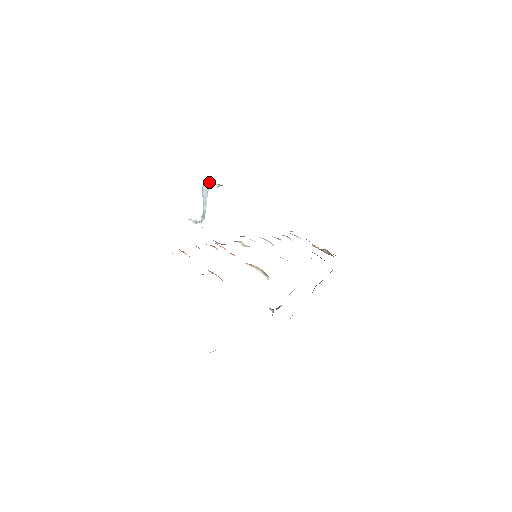
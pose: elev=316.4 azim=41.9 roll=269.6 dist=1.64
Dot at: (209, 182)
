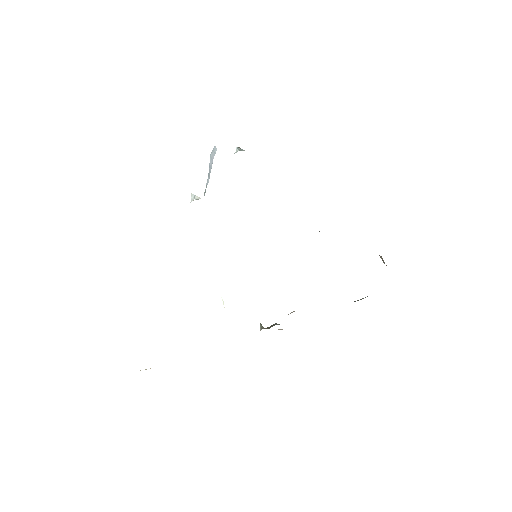
Dot at: (216, 149)
